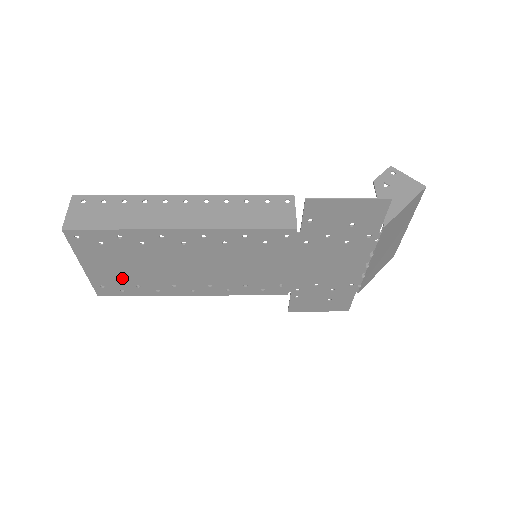
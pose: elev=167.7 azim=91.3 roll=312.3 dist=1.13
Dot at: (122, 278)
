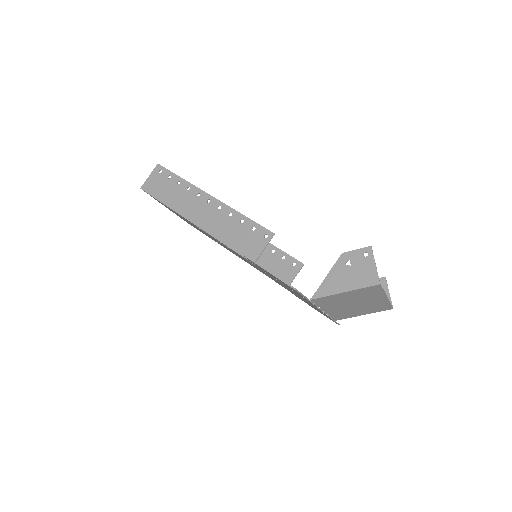
Dot at: occluded
